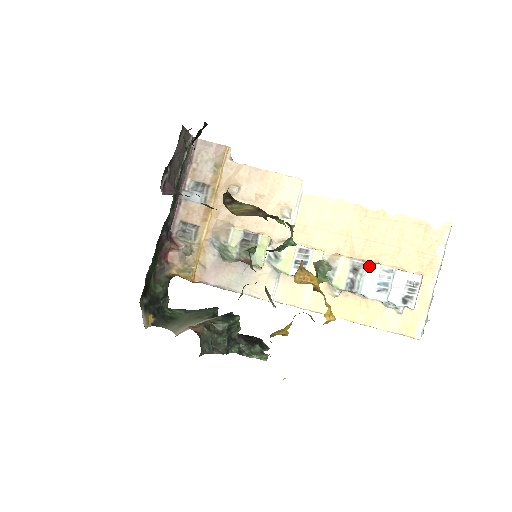
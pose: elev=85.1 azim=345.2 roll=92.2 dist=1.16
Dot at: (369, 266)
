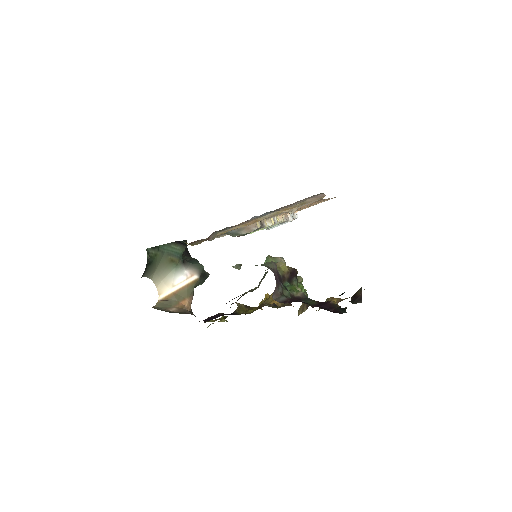
Dot at: (287, 221)
